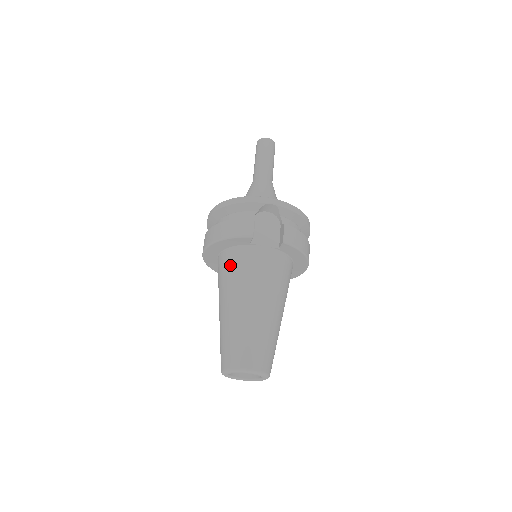
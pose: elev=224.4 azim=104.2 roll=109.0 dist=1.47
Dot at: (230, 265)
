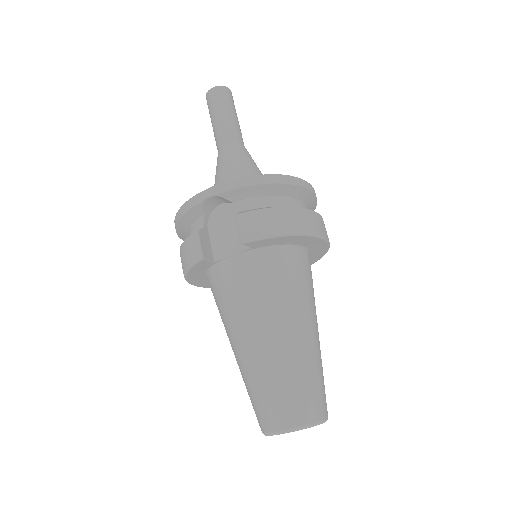
Dot at: (214, 297)
